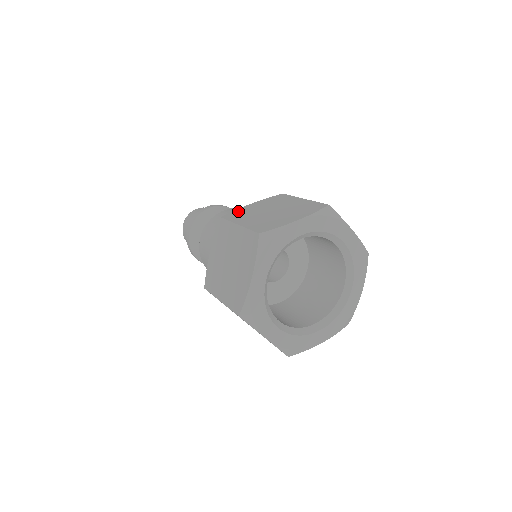
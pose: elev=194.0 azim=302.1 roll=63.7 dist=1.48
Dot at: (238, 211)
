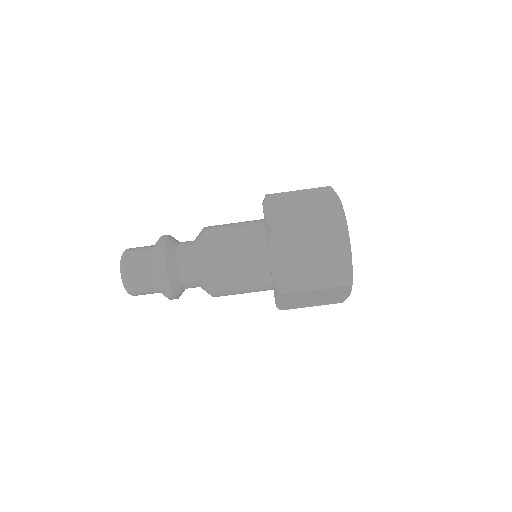
Dot at: (272, 219)
